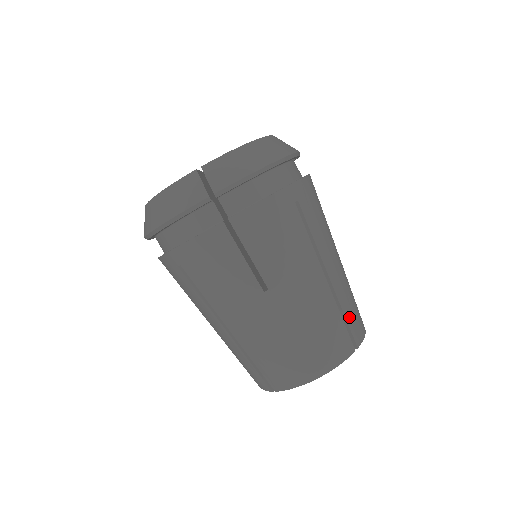
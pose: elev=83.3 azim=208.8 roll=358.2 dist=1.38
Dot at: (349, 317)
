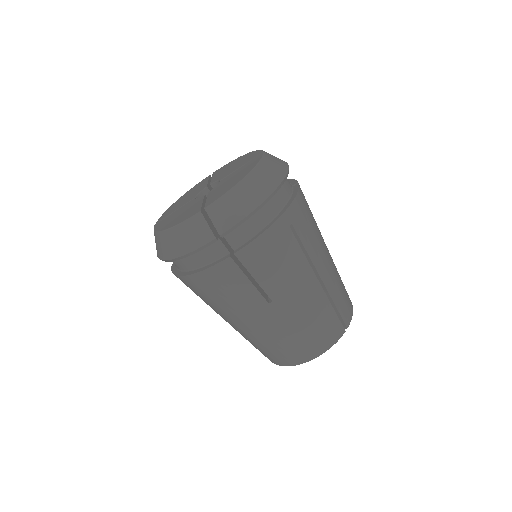
Dot at: (339, 306)
